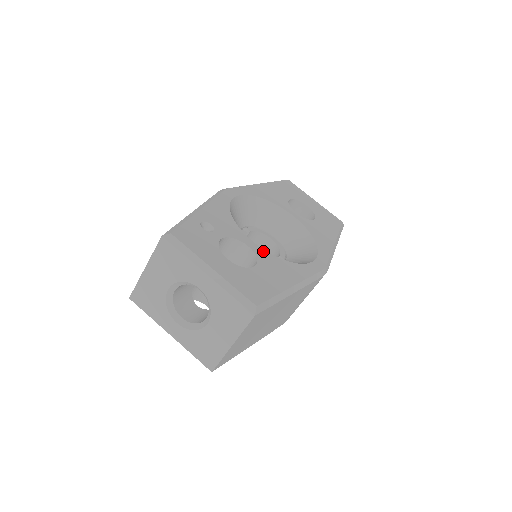
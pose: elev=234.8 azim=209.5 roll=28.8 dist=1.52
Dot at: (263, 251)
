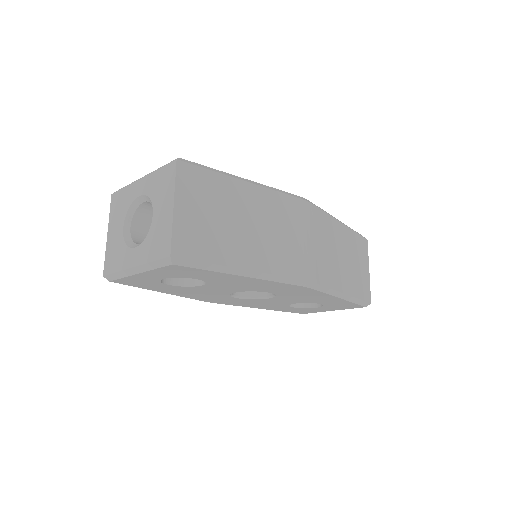
Dot at: occluded
